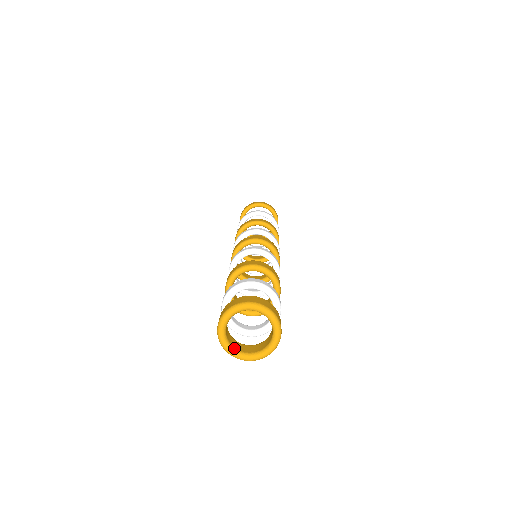
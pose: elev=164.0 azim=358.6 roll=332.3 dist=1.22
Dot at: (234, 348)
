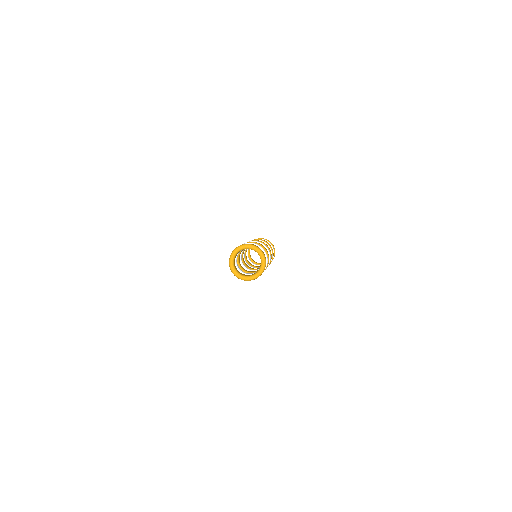
Dot at: (236, 270)
